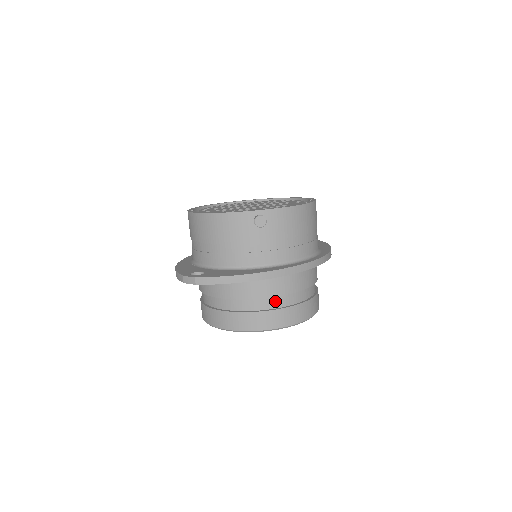
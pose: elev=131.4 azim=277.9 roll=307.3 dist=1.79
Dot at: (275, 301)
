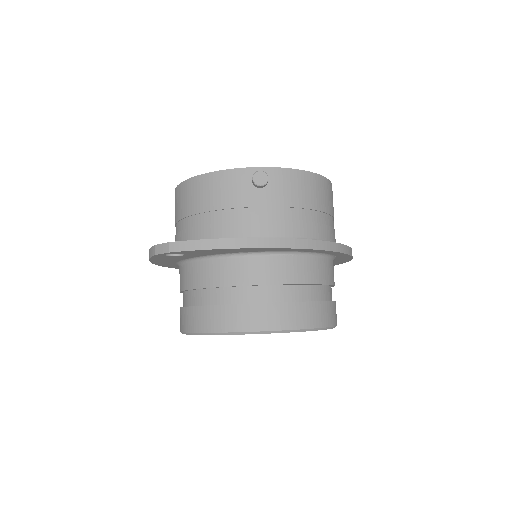
Dot at: (276, 292)
